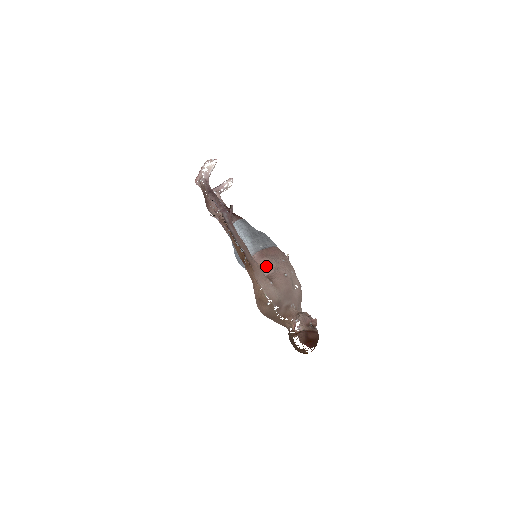
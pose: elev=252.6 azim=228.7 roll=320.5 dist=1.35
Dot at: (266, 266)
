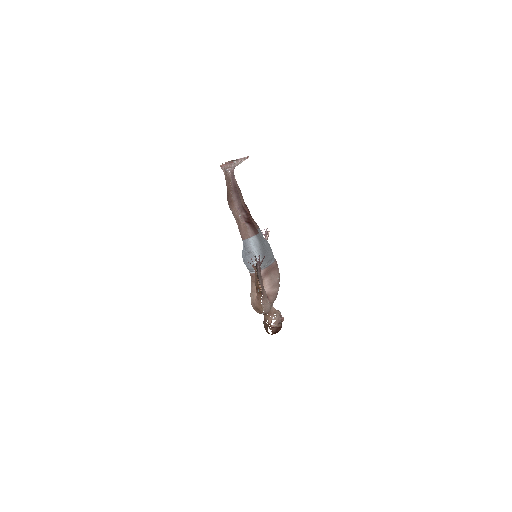
Dot at: (267, 284)
